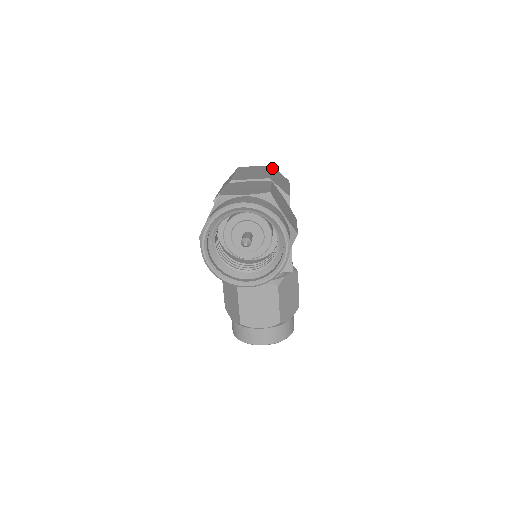
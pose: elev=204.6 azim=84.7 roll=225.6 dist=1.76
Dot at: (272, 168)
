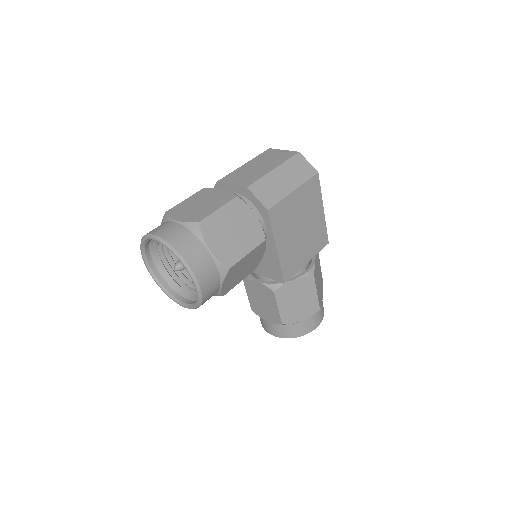
Dot at: (290, 159)
